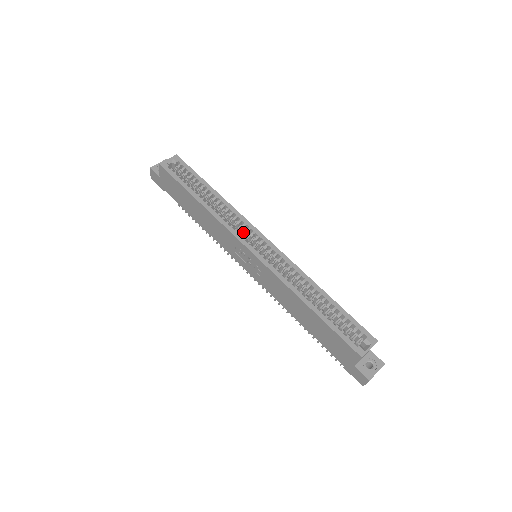
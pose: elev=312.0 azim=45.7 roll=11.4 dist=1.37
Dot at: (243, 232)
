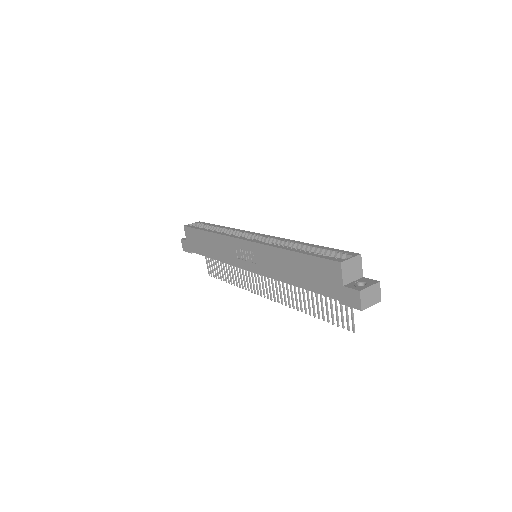
Dot at: occluded
